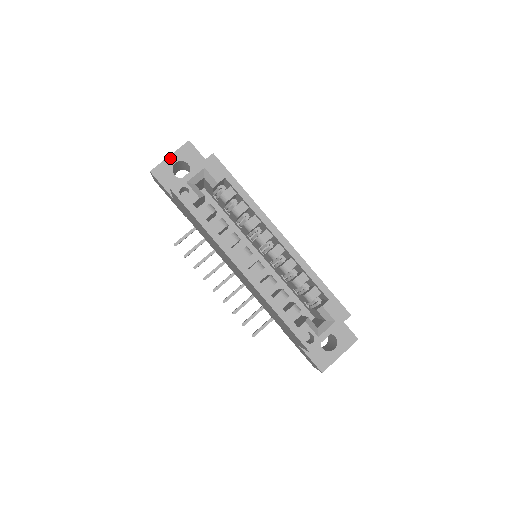
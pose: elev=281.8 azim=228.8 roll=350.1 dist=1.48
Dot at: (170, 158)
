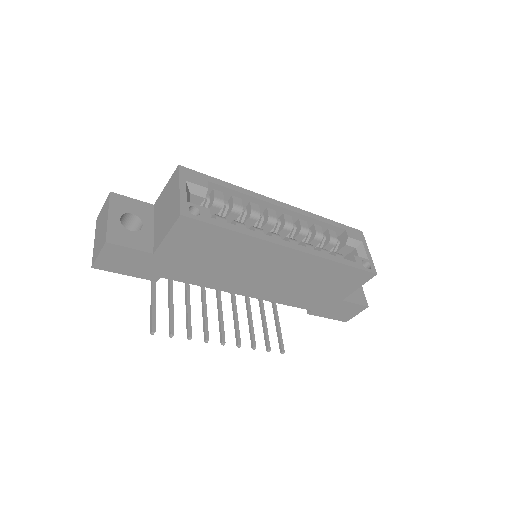
Dot at: (111, 218)
